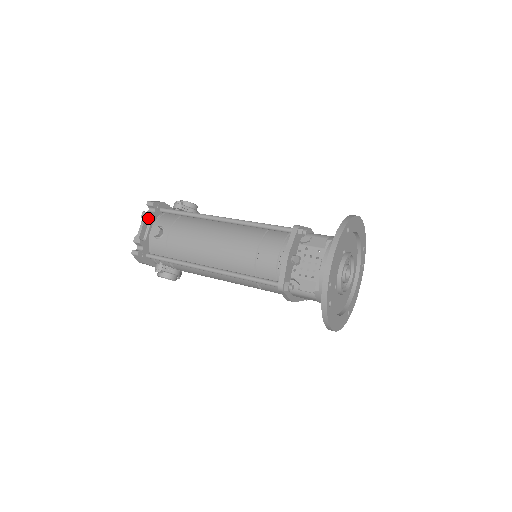
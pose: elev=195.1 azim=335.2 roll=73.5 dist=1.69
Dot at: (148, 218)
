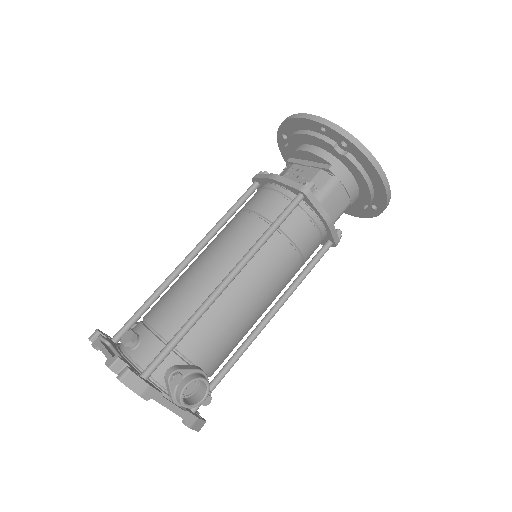
Dot at: occluded
